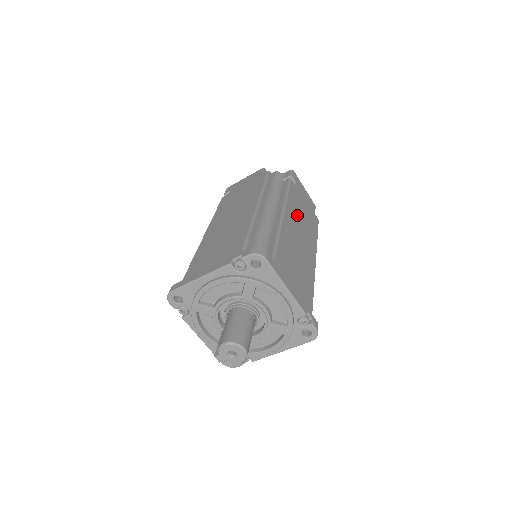
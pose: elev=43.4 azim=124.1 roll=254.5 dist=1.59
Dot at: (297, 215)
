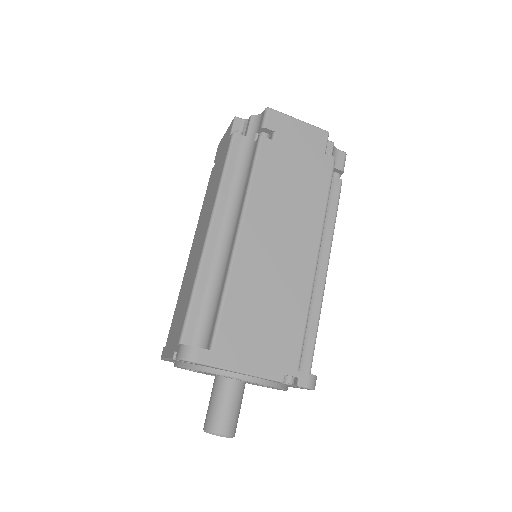
Dot at: (273, 205)
